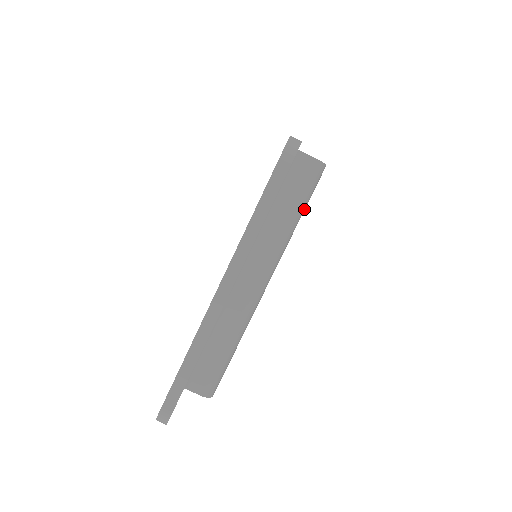
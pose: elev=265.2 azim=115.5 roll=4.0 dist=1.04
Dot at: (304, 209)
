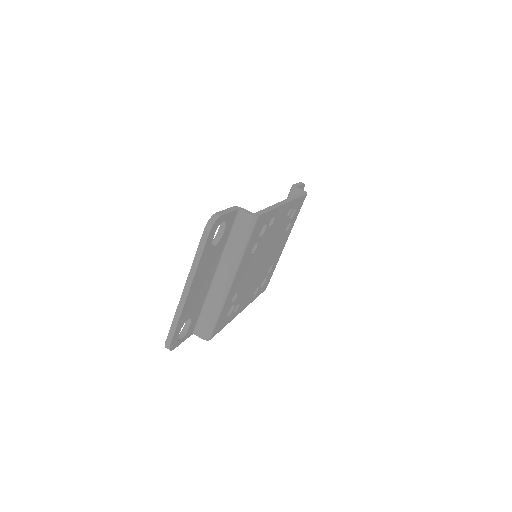
Dot at: (248, 241)
